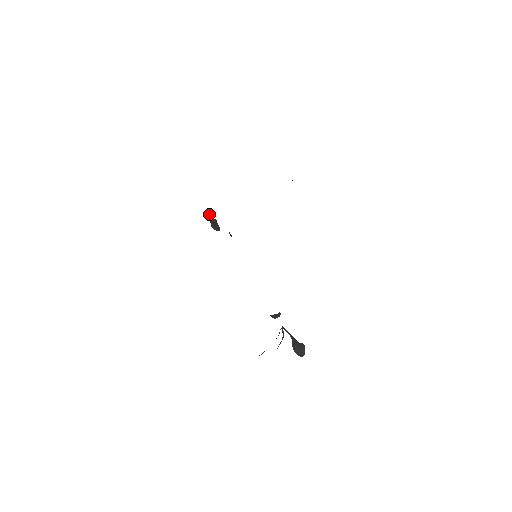
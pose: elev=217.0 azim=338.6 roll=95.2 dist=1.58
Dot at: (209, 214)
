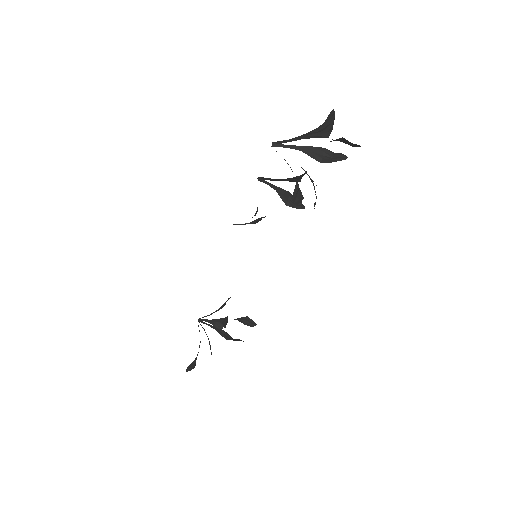
Dot at: (208, 325)
